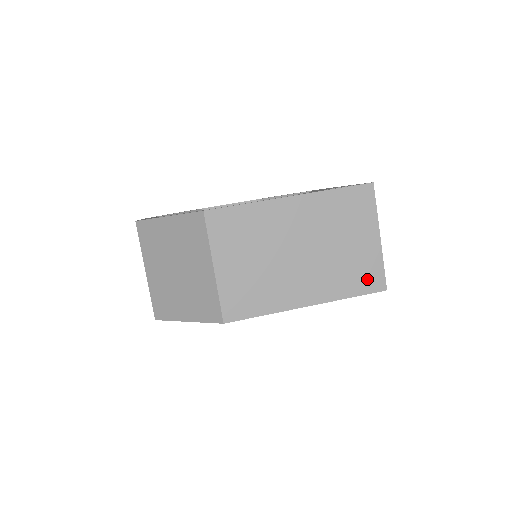
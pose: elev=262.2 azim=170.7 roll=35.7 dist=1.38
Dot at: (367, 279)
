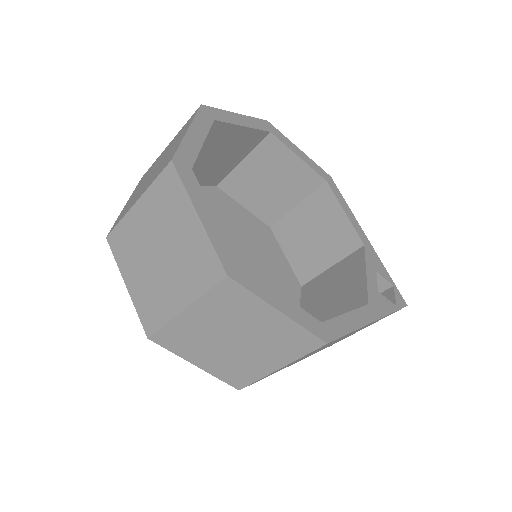
Dot at: occluded
